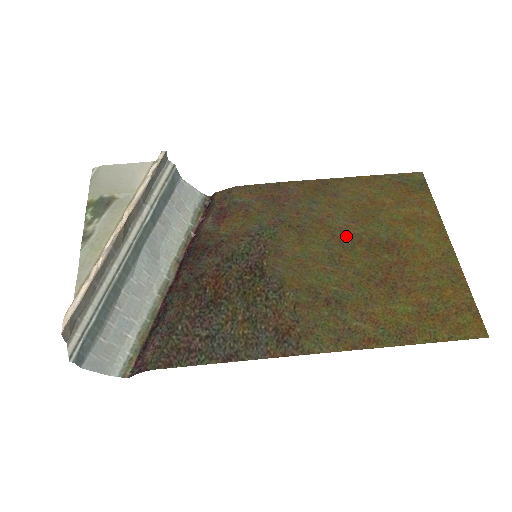
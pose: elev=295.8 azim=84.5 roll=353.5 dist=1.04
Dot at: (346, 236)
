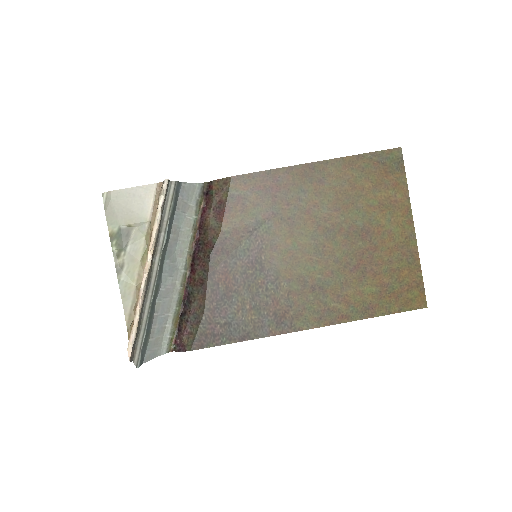
Dot at: (329, 226)
